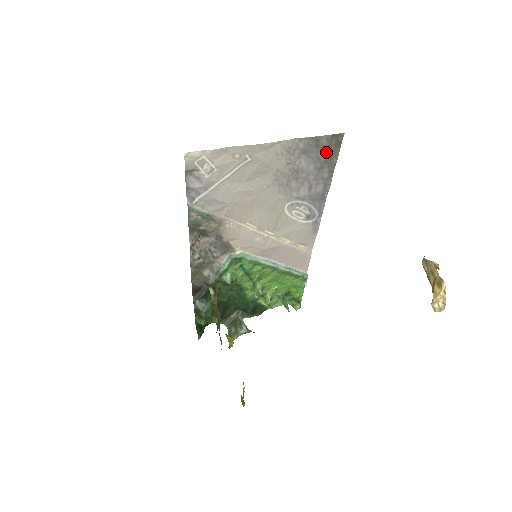
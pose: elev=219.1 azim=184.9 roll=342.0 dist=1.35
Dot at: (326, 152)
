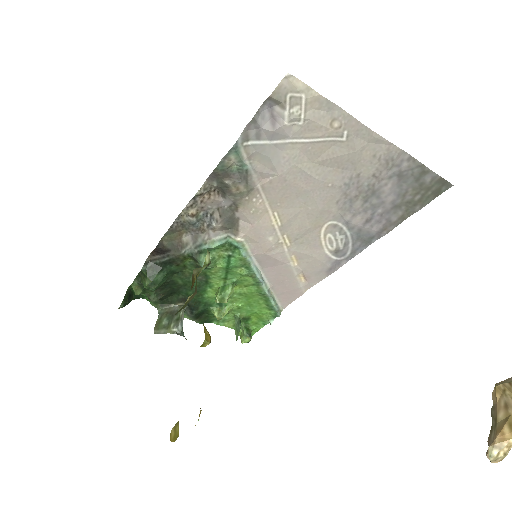
Dot at: (418, 193)
